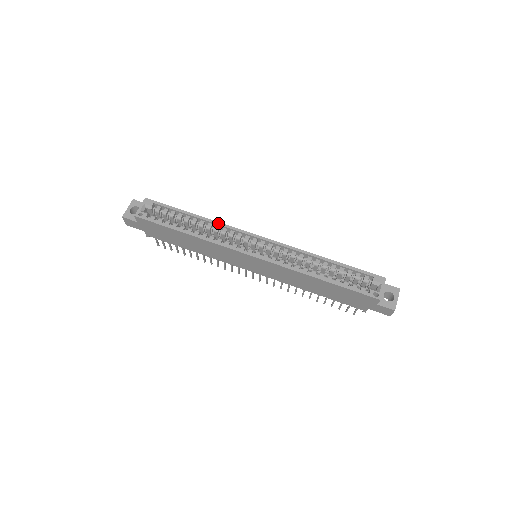
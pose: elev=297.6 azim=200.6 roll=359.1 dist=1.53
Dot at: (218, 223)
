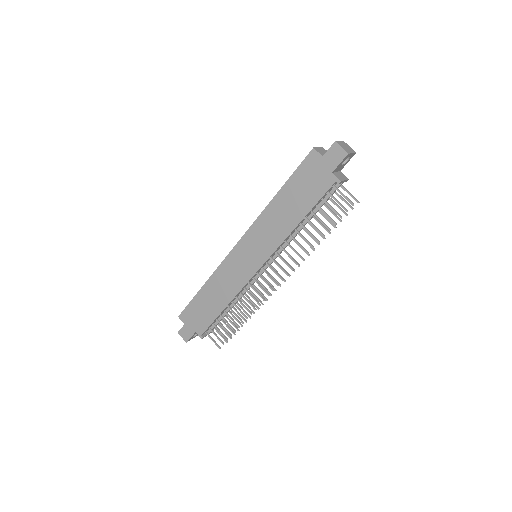
Dot at: occluded
